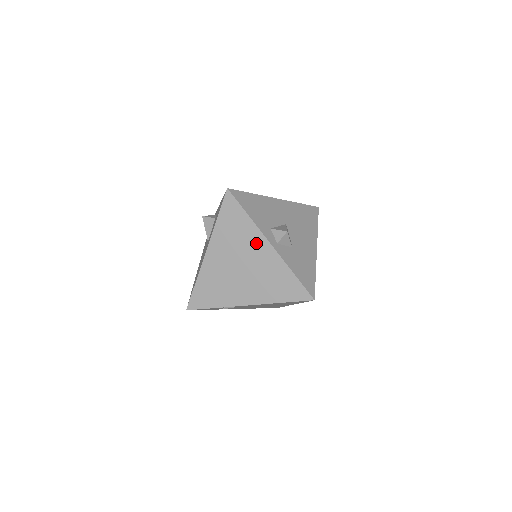
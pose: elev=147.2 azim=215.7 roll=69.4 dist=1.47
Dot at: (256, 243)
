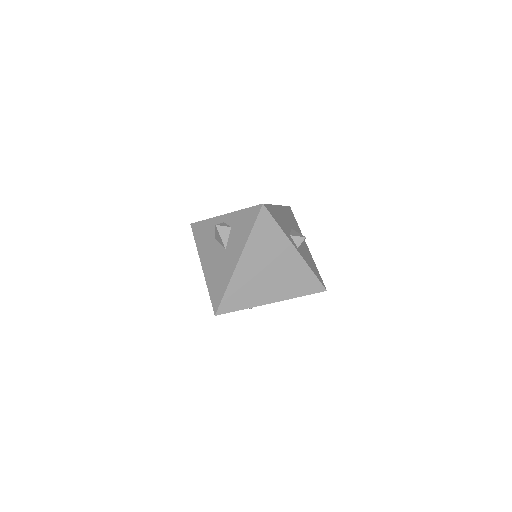
Dot at: (284, 250)
